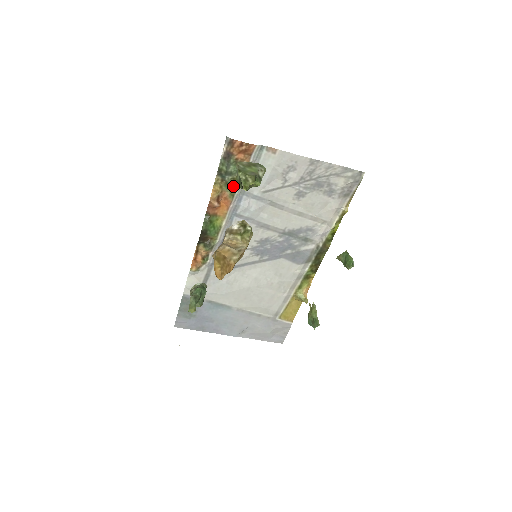
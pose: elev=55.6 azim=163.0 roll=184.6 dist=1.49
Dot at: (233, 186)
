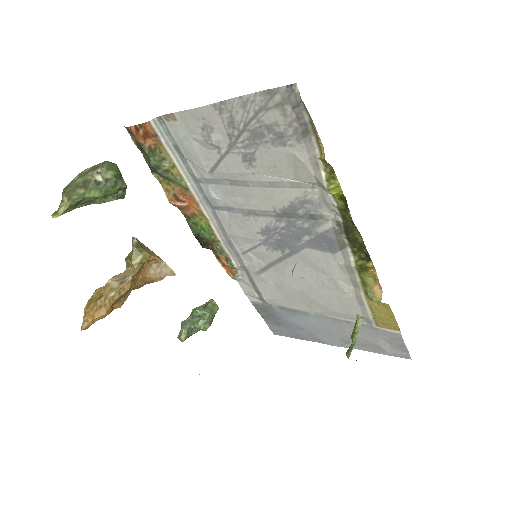
Dot at: (175, 178)
